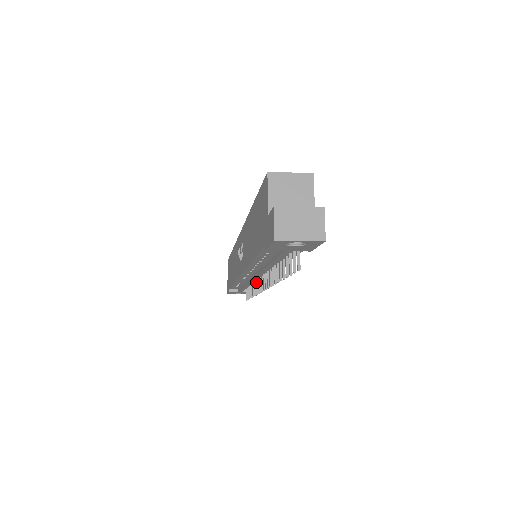
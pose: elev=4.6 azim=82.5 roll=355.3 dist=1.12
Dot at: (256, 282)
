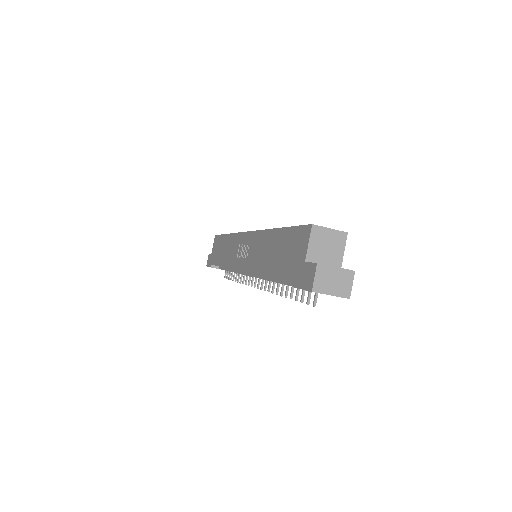
Dot at: occluded
